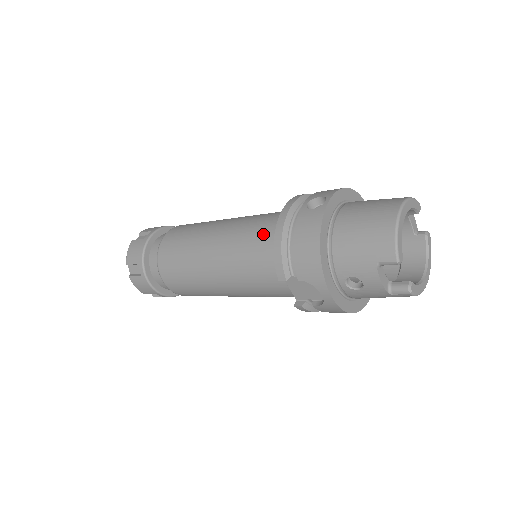
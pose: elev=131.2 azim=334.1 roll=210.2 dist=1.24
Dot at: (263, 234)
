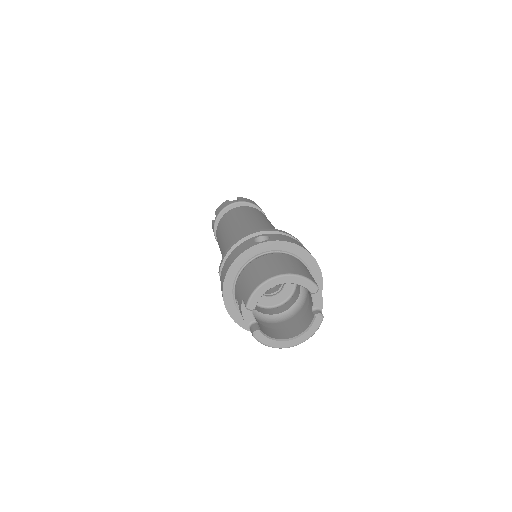
Dot at: occluded
